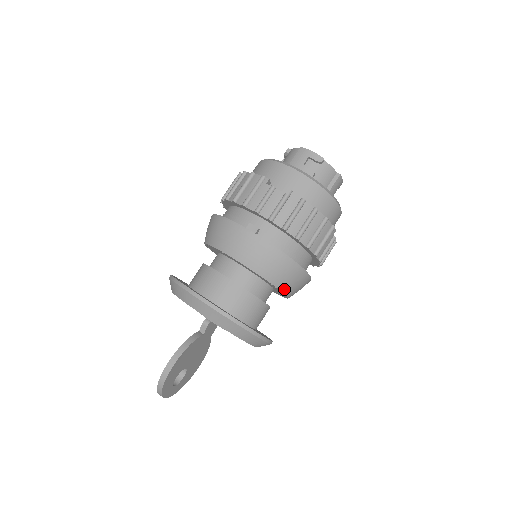
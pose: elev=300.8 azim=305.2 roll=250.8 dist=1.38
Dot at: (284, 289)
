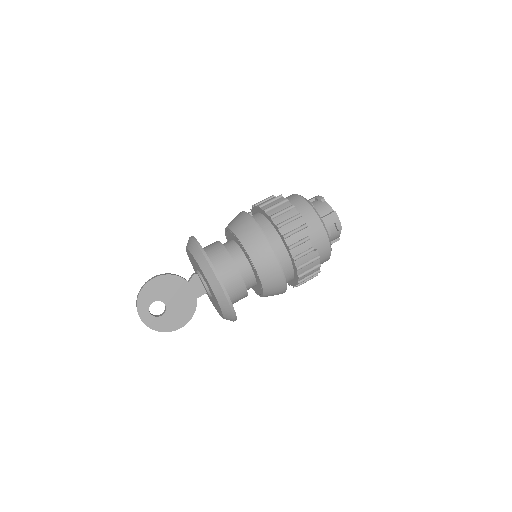
Dot at: (251, 254)
